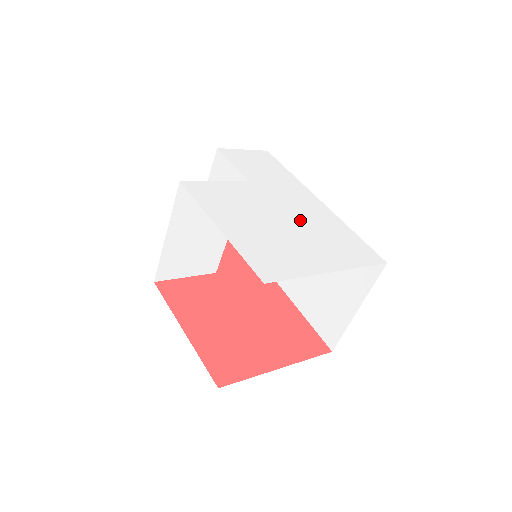
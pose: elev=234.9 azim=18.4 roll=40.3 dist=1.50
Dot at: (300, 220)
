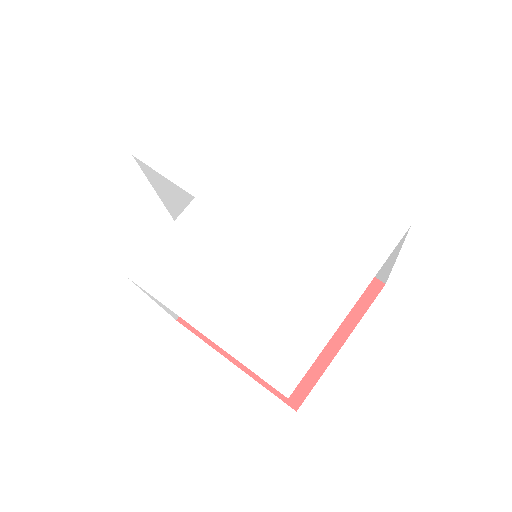
Dot at: (282, 228)
